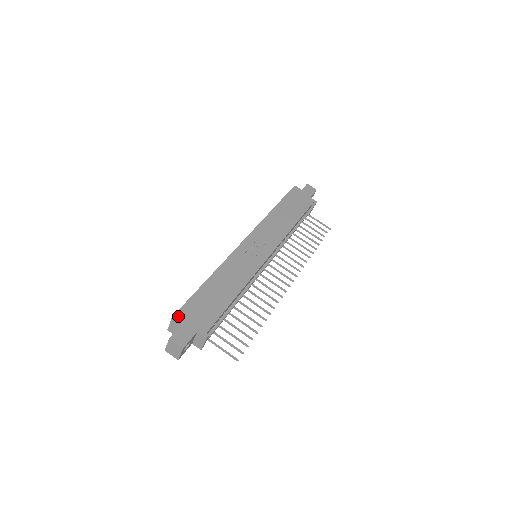
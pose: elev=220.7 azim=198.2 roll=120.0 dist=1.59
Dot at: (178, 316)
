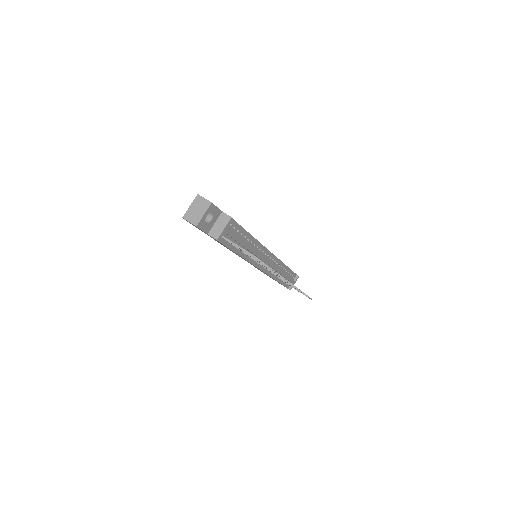
Dot at: occluded
